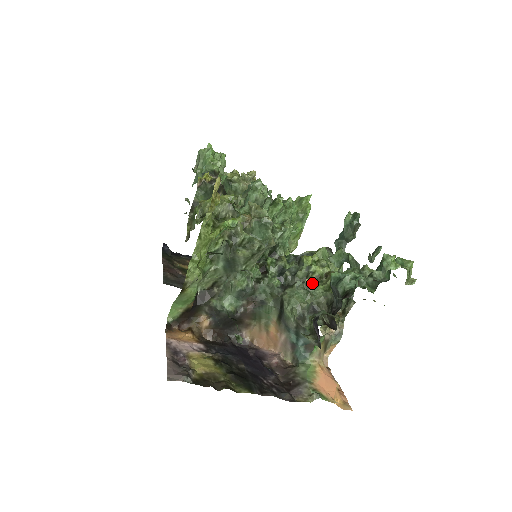
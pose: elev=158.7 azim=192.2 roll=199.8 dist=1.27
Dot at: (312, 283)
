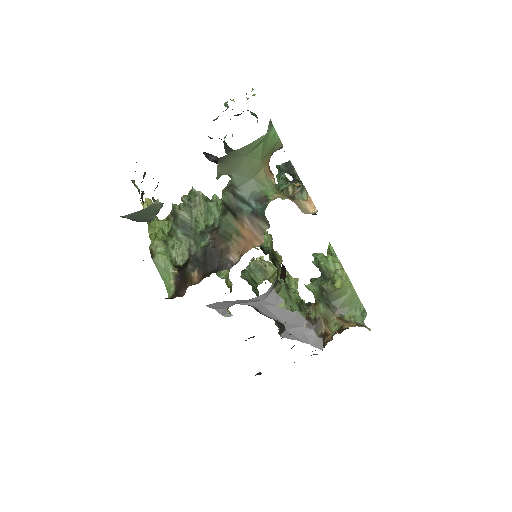
Dot at: occluded
